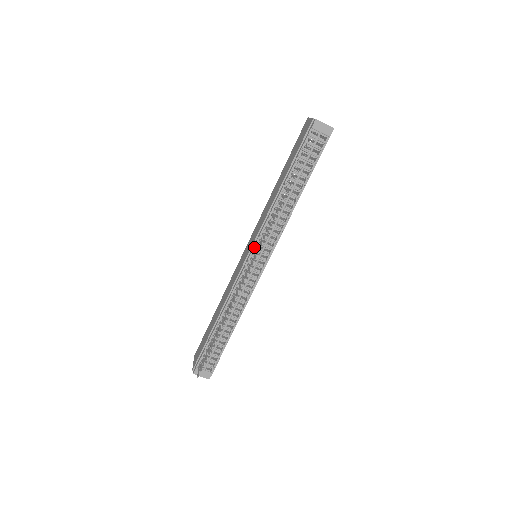
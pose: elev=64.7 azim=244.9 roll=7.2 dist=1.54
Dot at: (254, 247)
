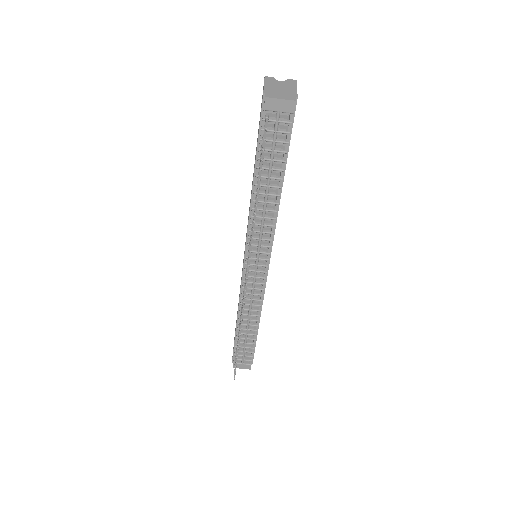
Dot at: (246, 256)
